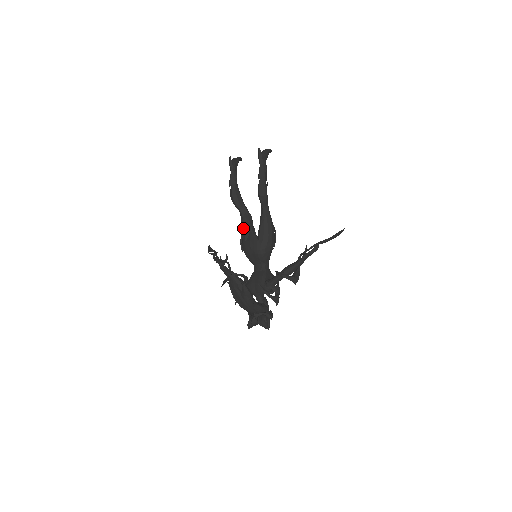
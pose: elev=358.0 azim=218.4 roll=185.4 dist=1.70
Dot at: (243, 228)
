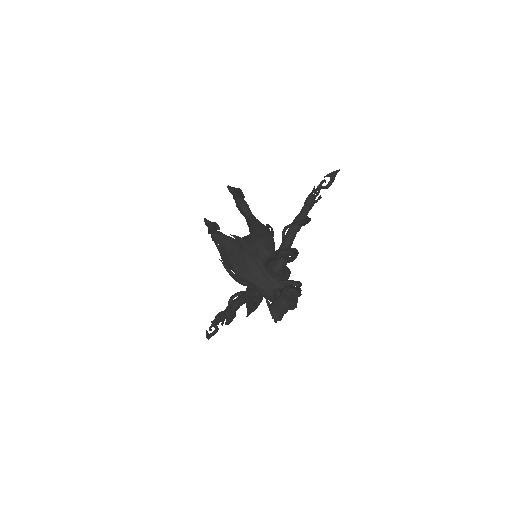
Dot at: occluded
